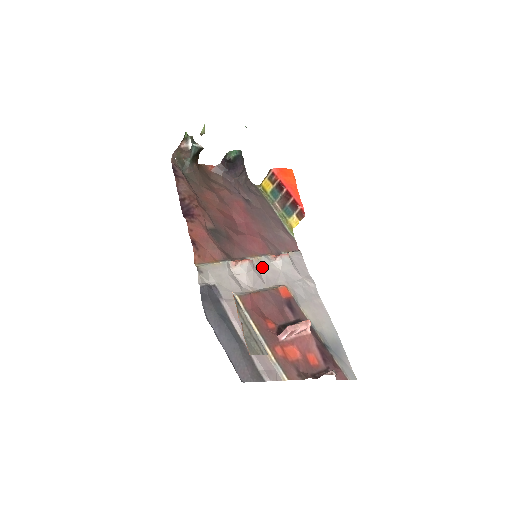
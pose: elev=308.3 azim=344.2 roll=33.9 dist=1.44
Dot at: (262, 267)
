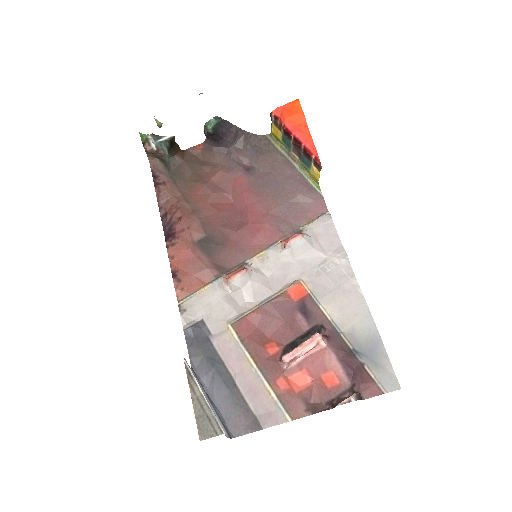
Dot at: (268, 265)
